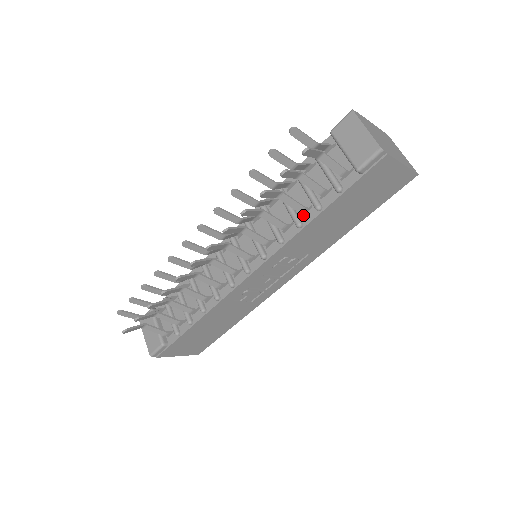
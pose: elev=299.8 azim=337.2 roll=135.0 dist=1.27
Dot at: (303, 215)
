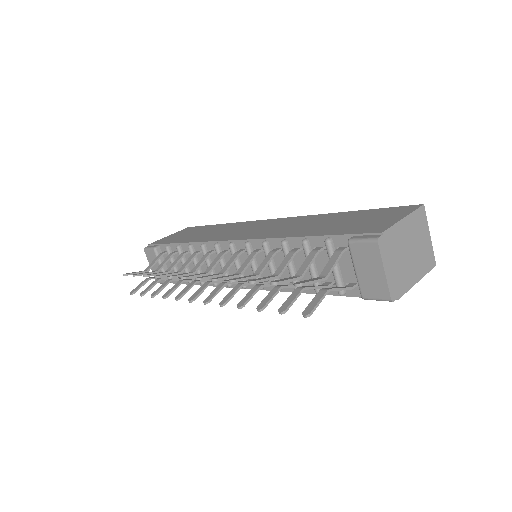
Dot at: occluded
